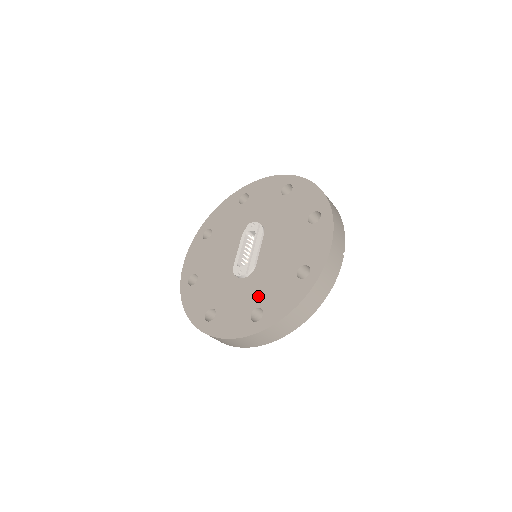
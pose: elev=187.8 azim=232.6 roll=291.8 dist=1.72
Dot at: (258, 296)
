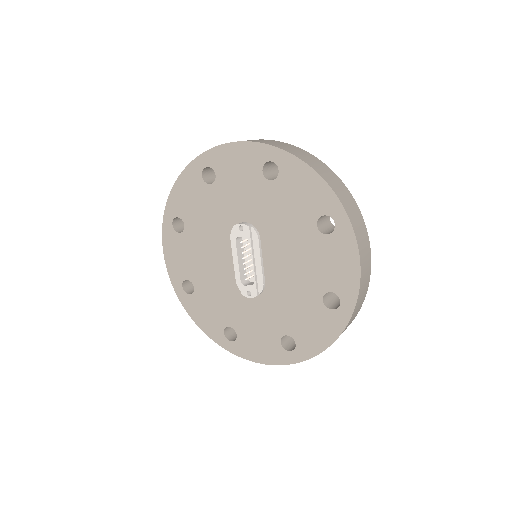
Dot at: (282, 322)
